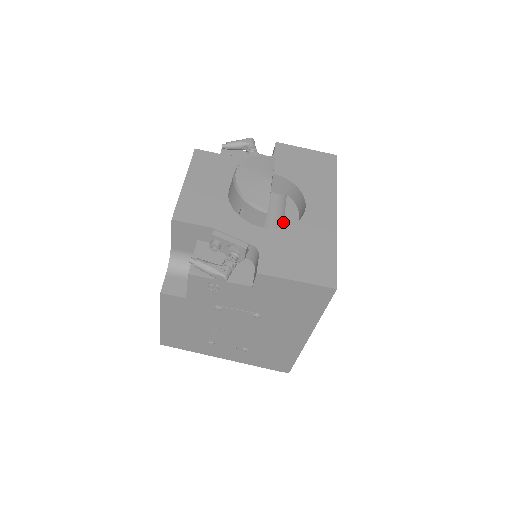
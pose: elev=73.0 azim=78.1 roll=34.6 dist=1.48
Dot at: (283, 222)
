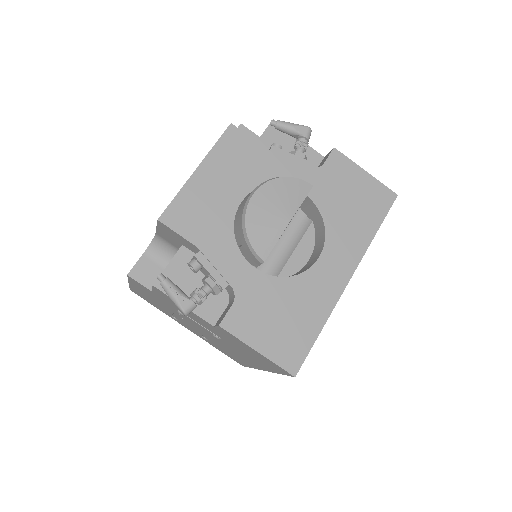
Dot at: (288, 258)
